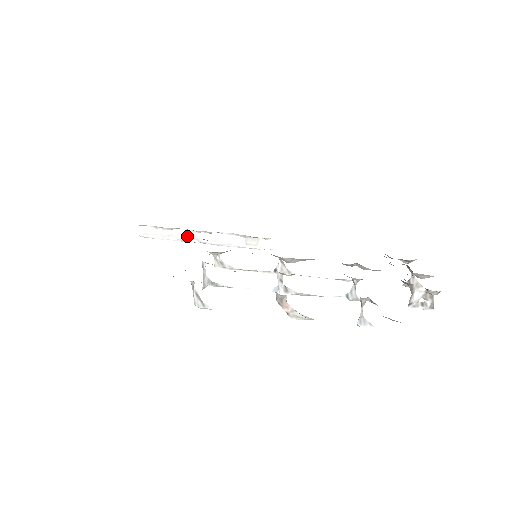
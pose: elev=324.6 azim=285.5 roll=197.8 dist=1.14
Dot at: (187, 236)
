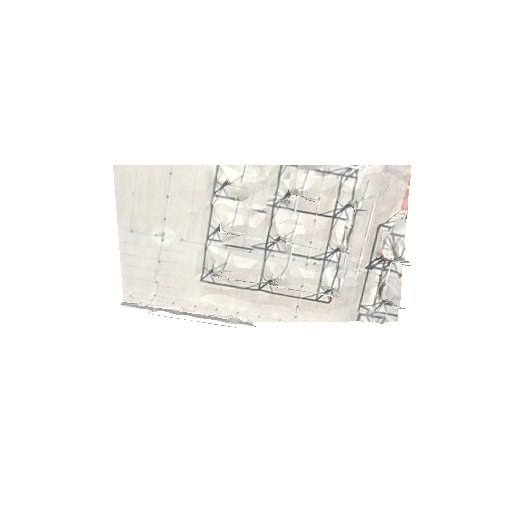
Dot at: (170, 311)
